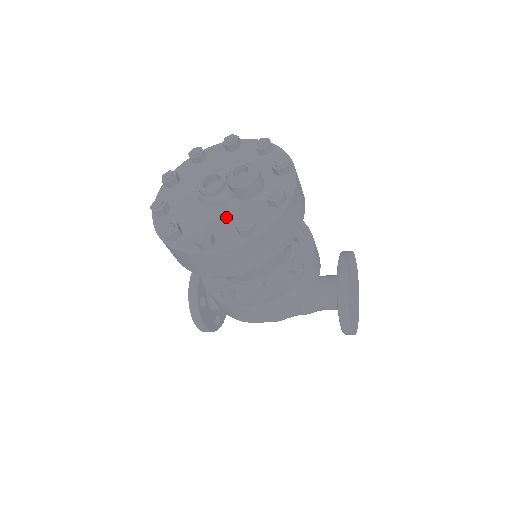
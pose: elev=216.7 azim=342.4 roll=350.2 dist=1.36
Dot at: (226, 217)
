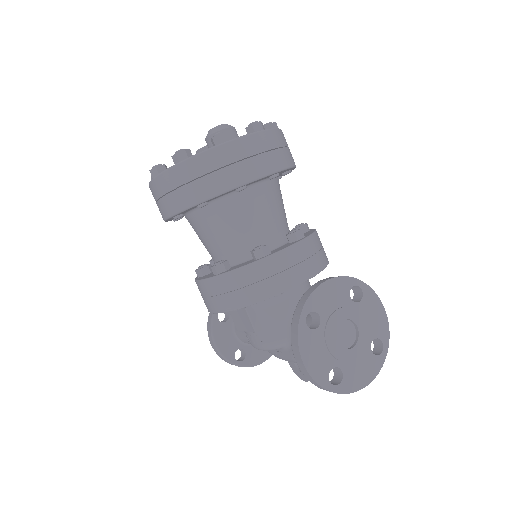
Dot at: occluded
